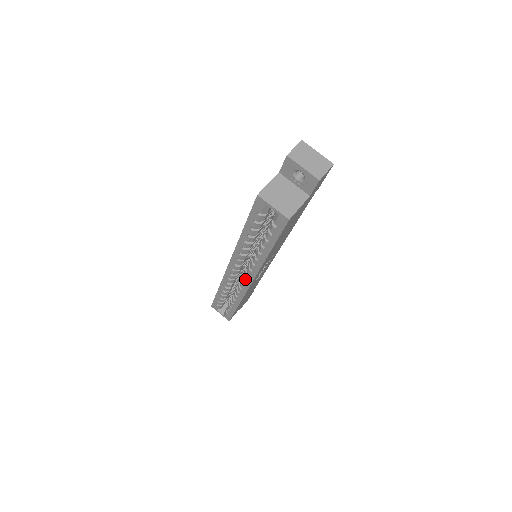
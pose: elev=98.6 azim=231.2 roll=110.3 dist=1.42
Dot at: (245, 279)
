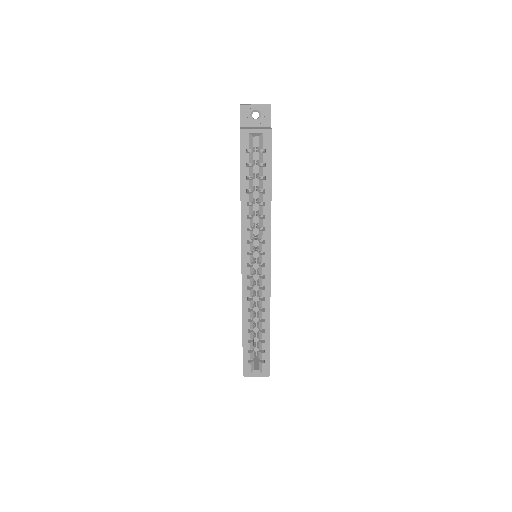
Dot at: (263, 267)
